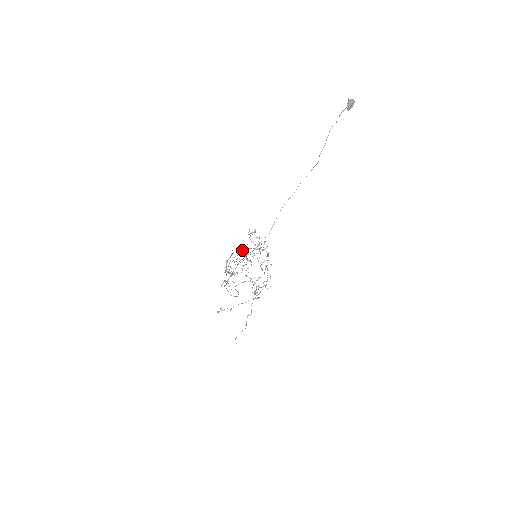
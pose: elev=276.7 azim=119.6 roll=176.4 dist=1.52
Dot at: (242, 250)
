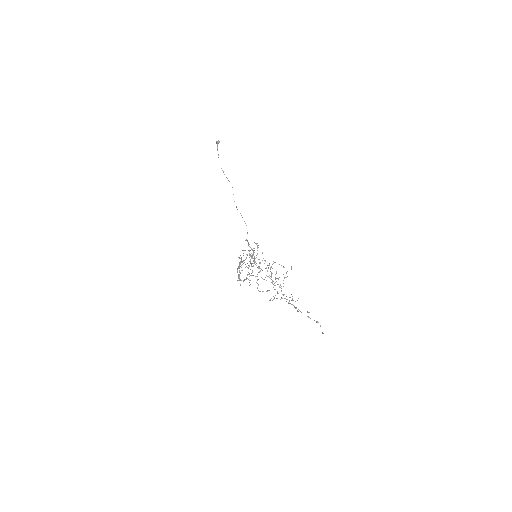
Dot at: occluded
